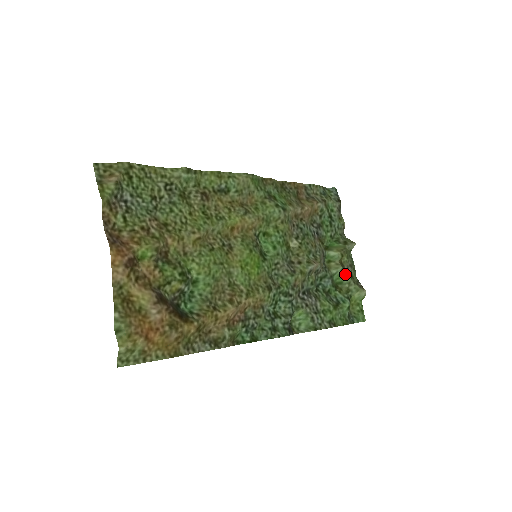
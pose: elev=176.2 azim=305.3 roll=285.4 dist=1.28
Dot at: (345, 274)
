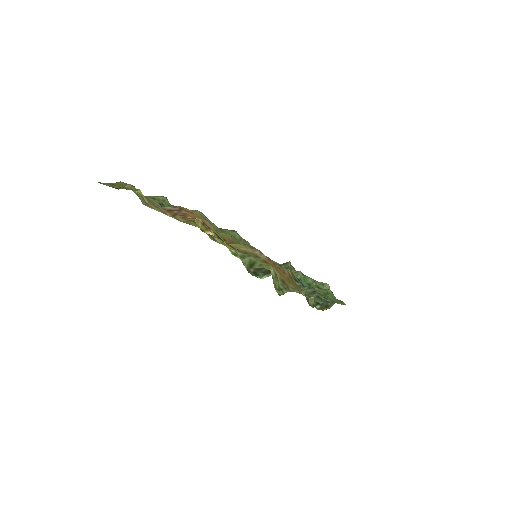
Dot at: (306, 276)
